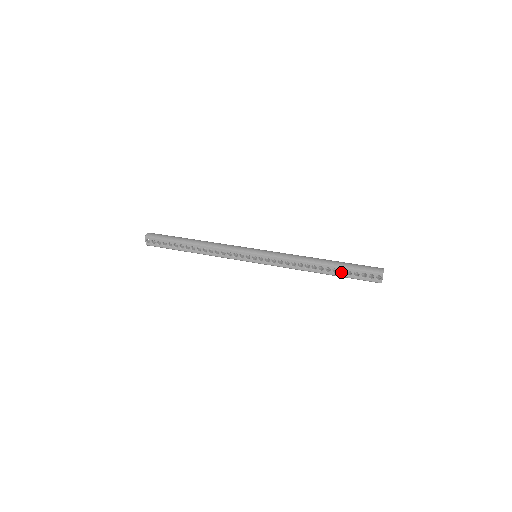
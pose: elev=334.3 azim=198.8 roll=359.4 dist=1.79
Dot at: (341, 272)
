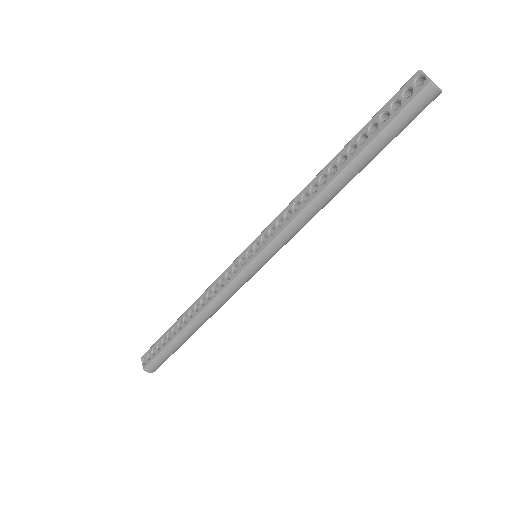
Dot at: (365, 145)
